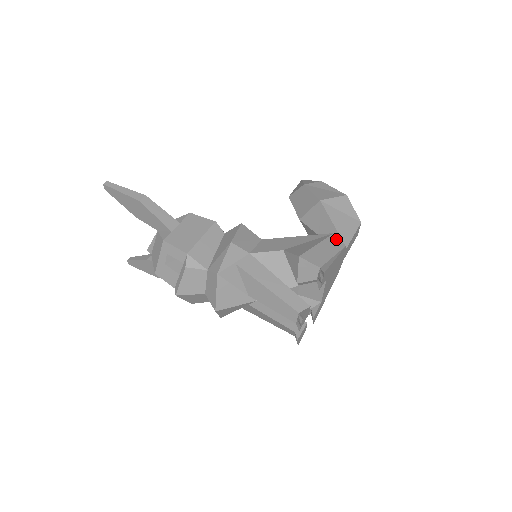
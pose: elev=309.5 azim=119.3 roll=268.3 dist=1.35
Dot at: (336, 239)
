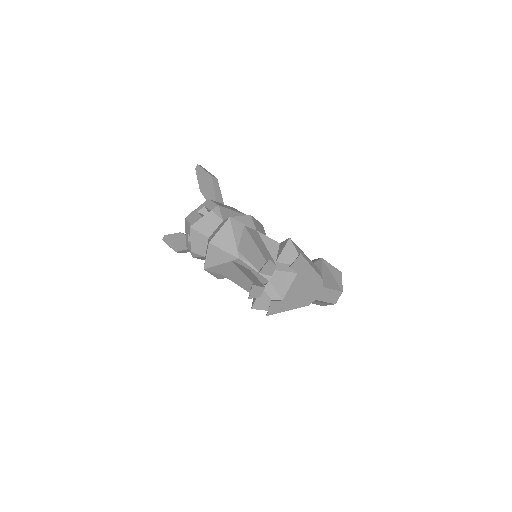
Dot at: (319, 271)
